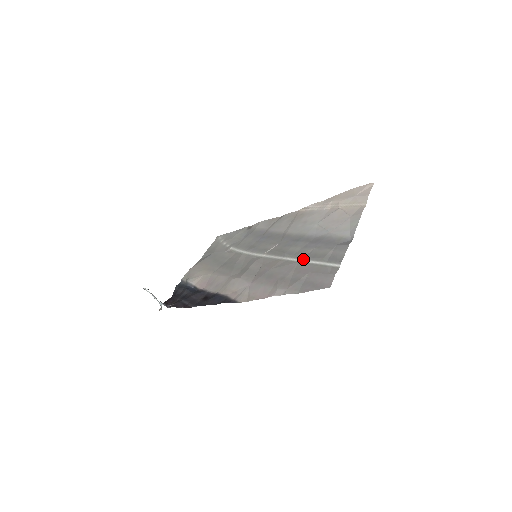
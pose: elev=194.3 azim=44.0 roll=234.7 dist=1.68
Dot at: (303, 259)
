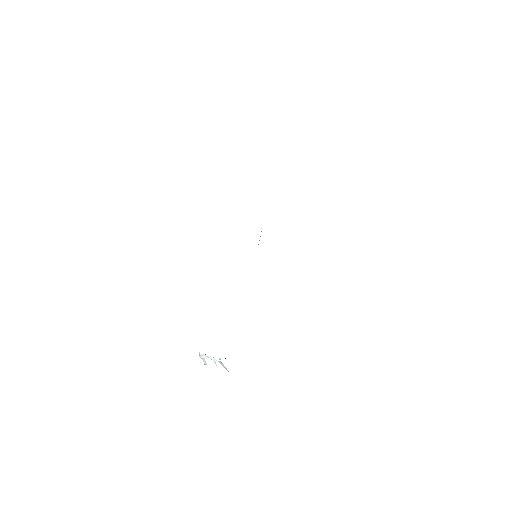
Dot at: occluded
